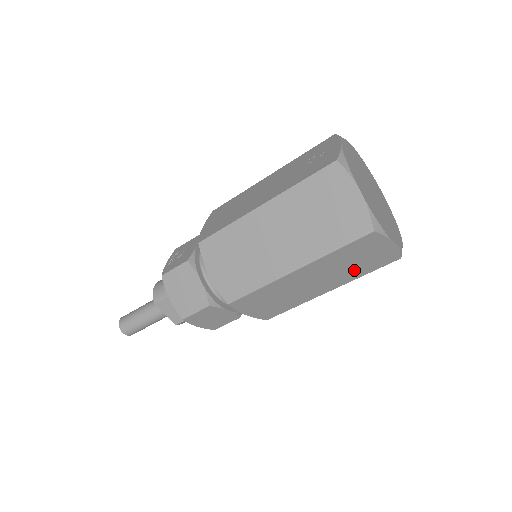
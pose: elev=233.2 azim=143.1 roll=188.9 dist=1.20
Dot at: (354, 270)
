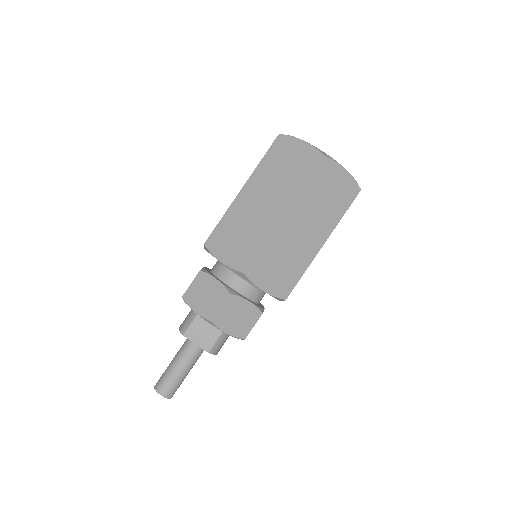
Dot at: (331, 210)
